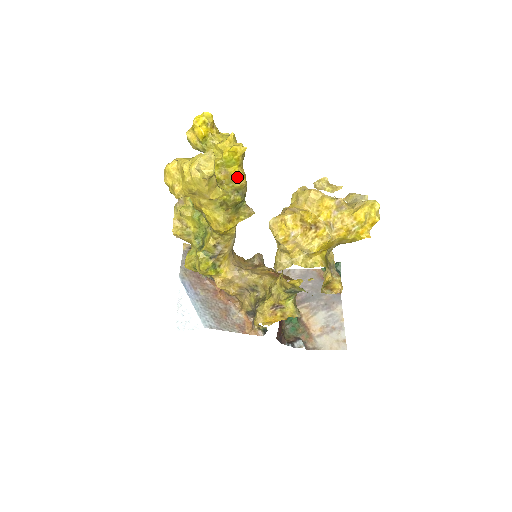
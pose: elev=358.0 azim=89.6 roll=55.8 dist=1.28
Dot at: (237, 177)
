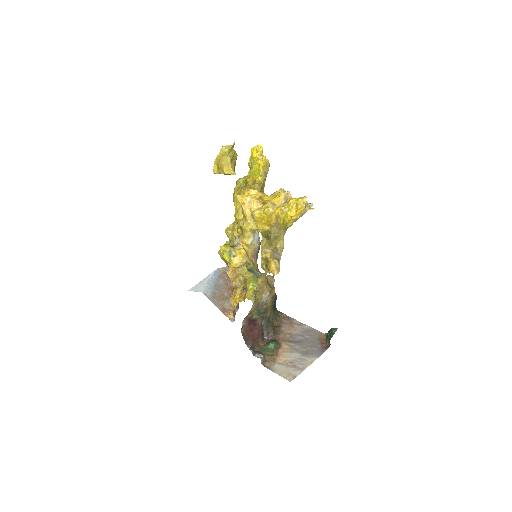
Dot at: (256, 181)
